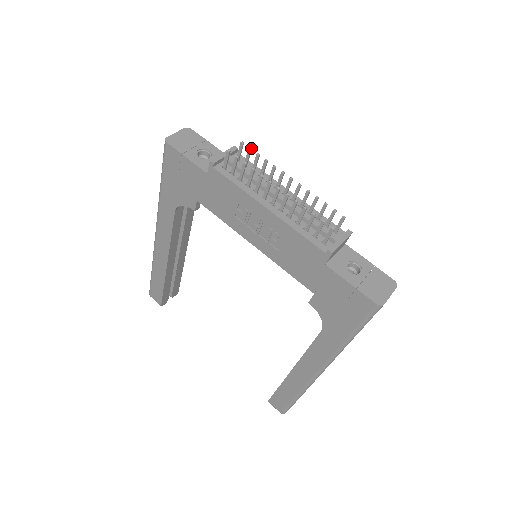
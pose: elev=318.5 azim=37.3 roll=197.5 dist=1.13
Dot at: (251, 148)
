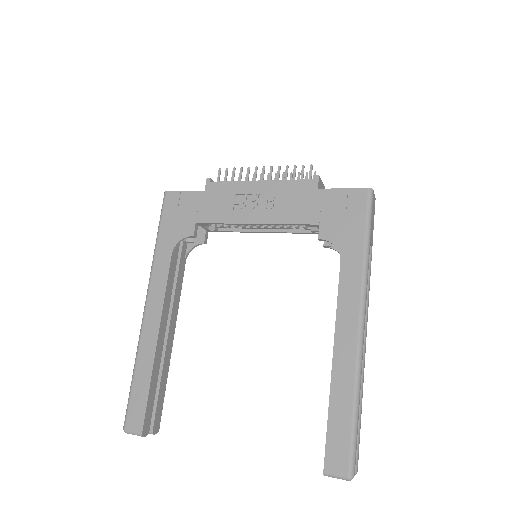
Dot at: occluded
